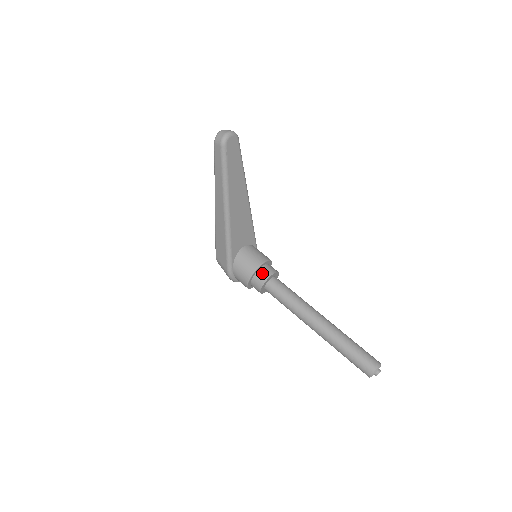
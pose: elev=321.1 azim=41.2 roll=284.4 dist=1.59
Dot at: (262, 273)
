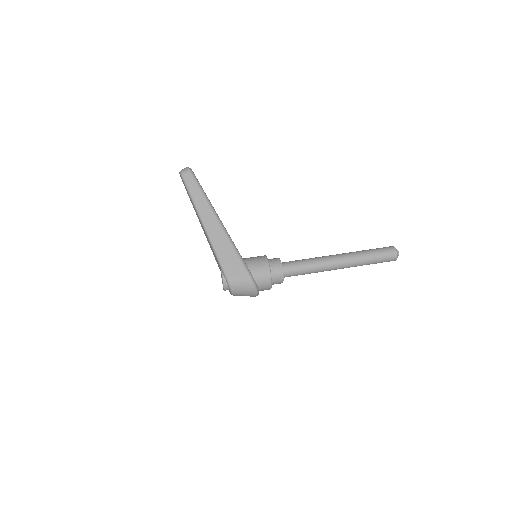
Dot at: (272, 259)
